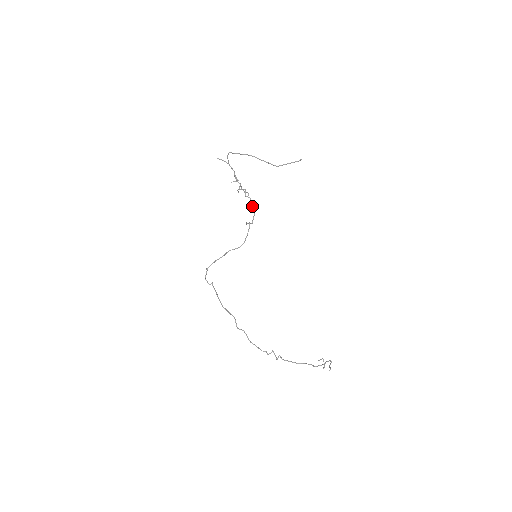
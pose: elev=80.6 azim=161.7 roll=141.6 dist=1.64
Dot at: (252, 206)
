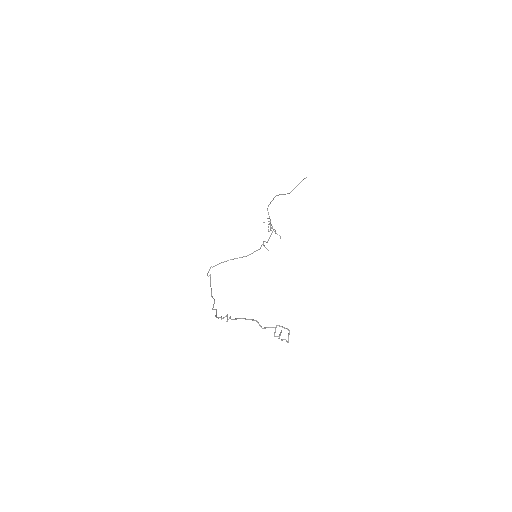
Dot at: (271, 230)
